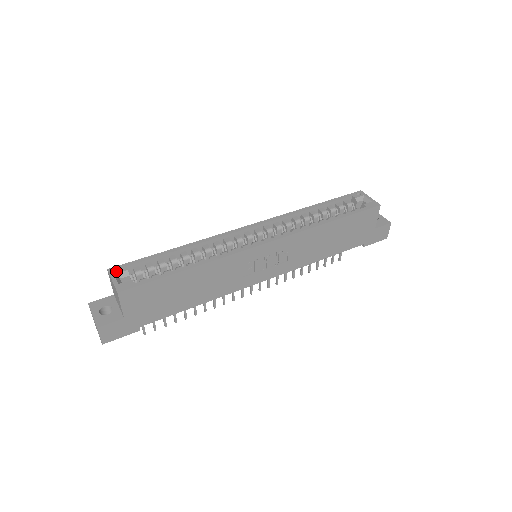
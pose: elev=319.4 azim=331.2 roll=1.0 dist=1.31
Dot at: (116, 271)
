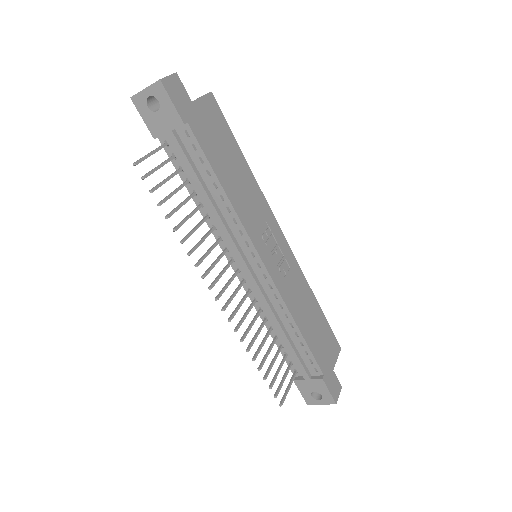
Dot at: occluded
